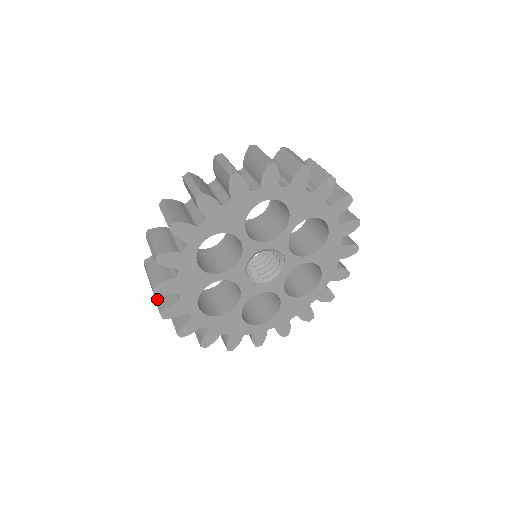
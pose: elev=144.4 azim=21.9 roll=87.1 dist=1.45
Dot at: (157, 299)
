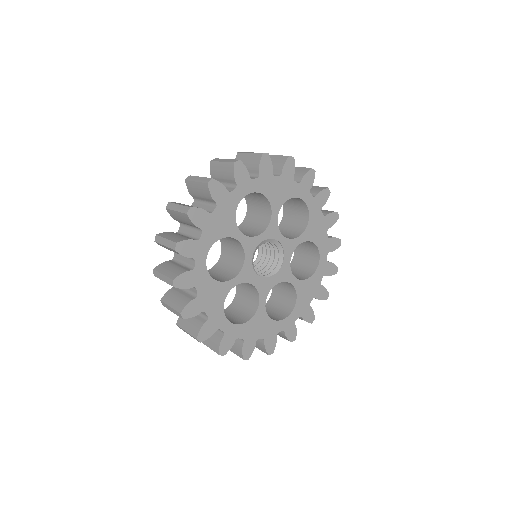
Dot at: (187, 329)
